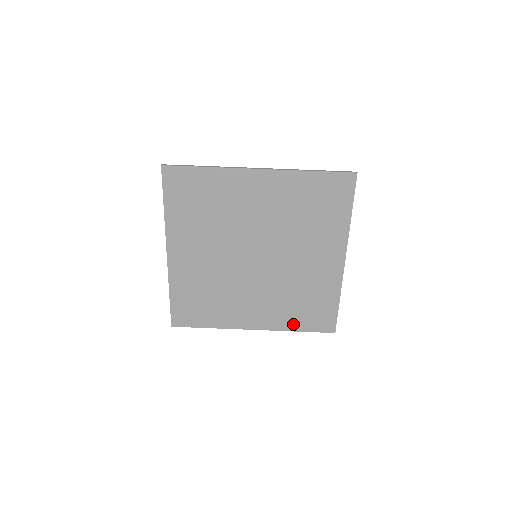
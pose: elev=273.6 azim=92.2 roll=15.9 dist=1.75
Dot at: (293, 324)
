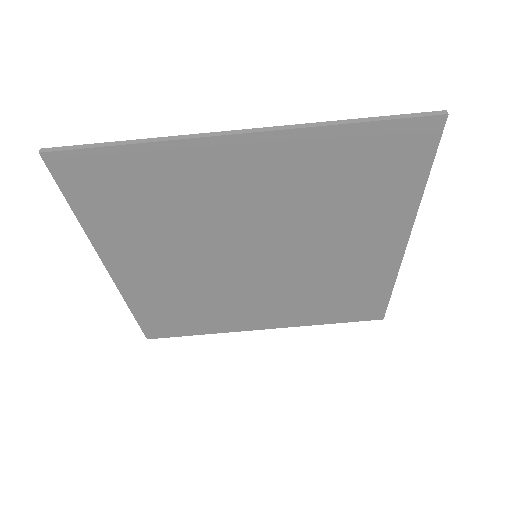
Dot at: (322, 318)
